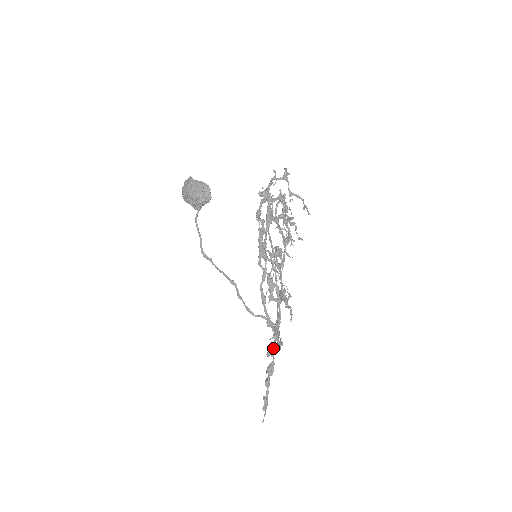
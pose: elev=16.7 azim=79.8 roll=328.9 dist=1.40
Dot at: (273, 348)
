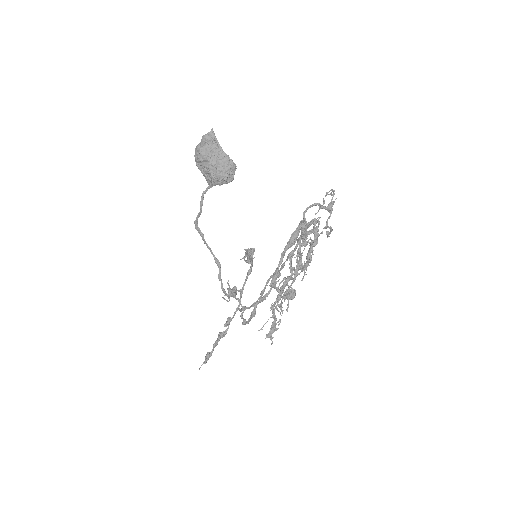
Dot at: (231, 320)
